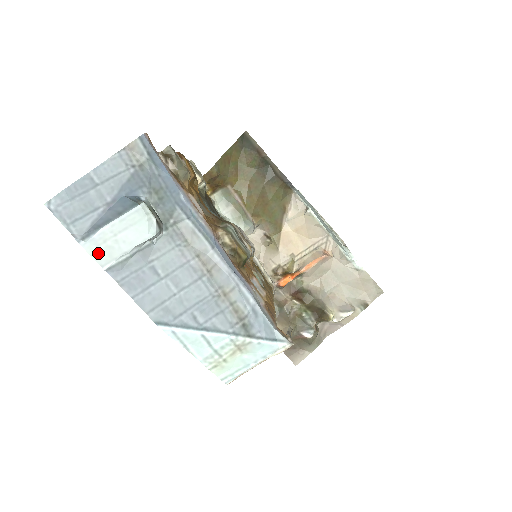
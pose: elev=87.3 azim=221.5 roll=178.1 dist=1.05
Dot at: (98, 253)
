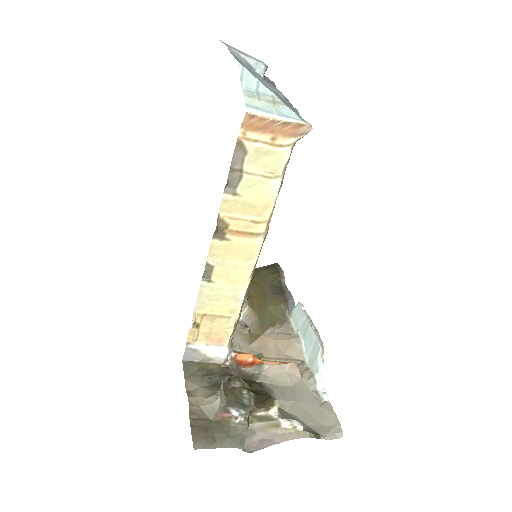
Dot at: (230, 47)
